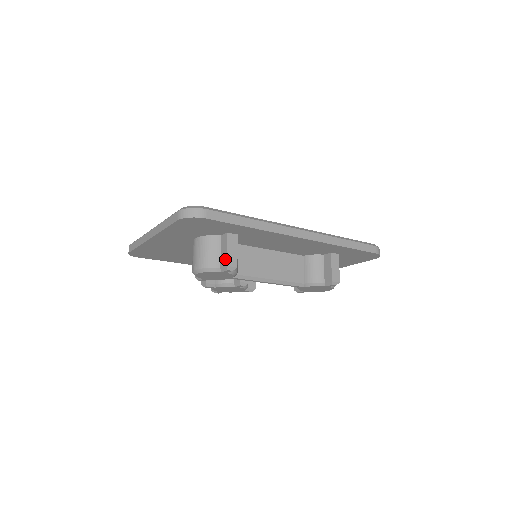
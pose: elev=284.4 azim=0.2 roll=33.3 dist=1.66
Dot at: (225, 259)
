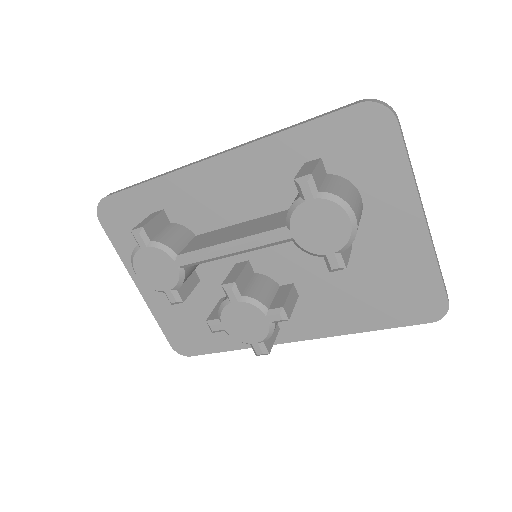
Dot at: occluded
